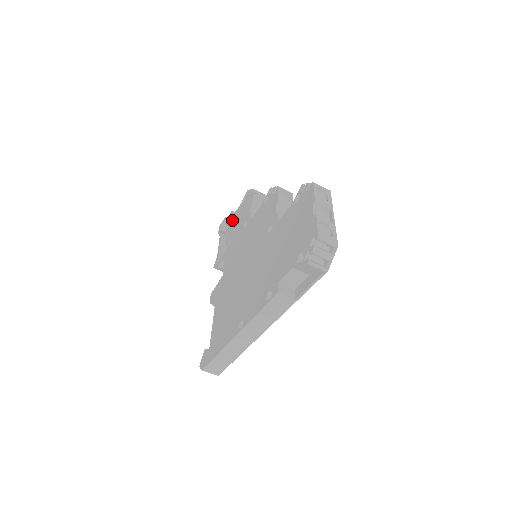
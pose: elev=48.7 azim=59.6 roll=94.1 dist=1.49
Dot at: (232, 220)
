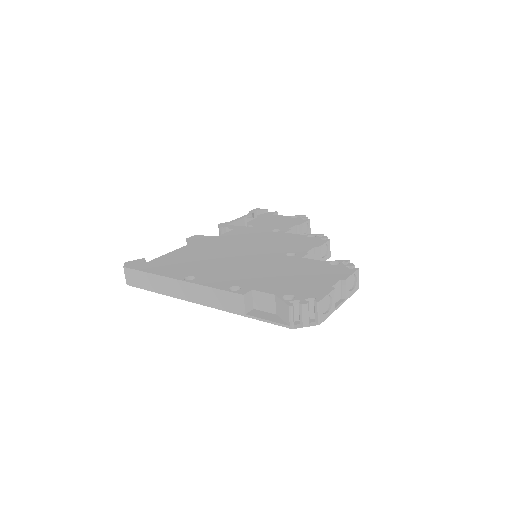
Dot at: (270, 216)
